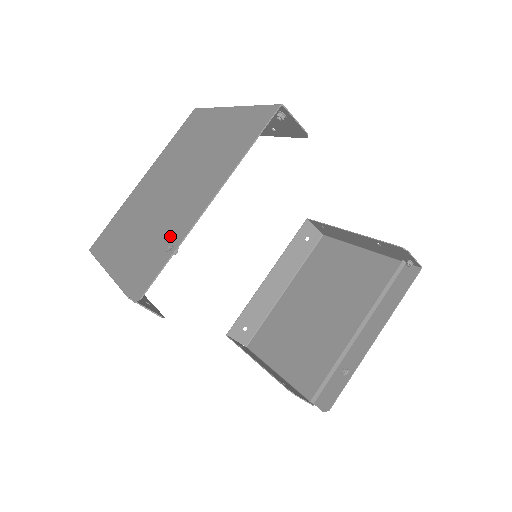
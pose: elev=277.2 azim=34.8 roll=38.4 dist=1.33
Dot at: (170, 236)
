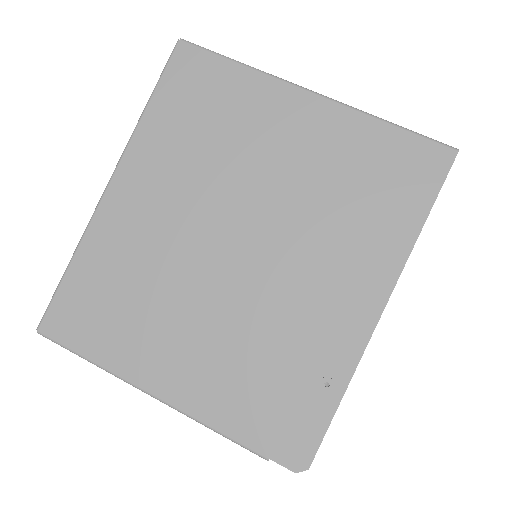
Dot at: (313, 361)
